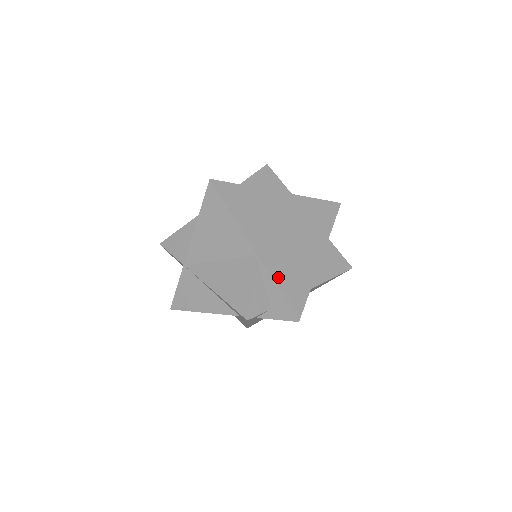
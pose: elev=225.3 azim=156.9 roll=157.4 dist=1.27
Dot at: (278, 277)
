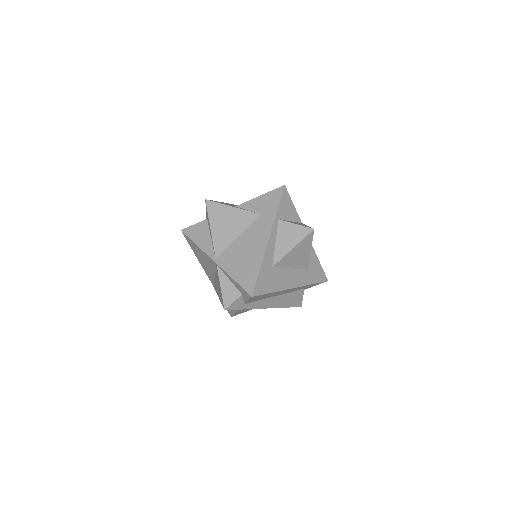
Dot at: (233, 272)
